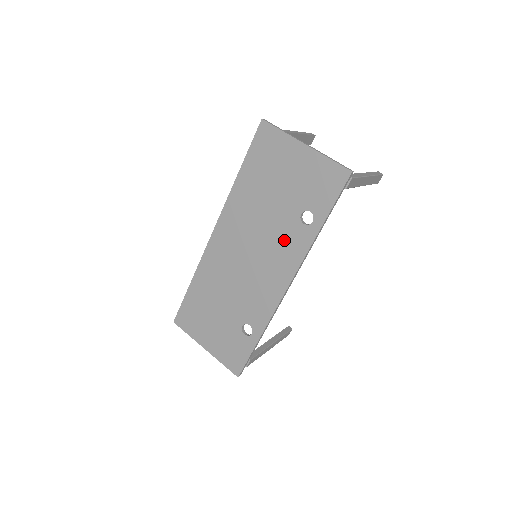
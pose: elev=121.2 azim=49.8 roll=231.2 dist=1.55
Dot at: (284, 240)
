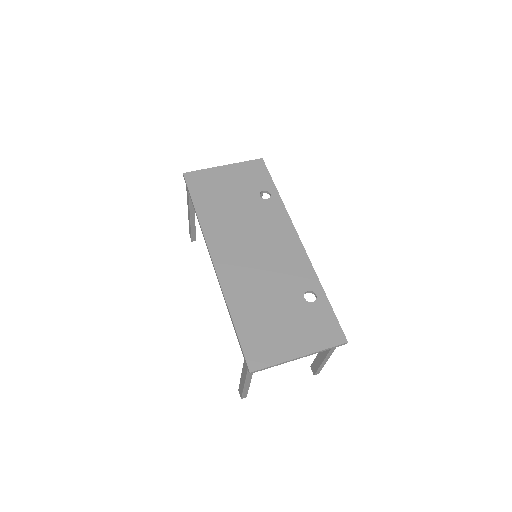
Dot at: (266, 217)
